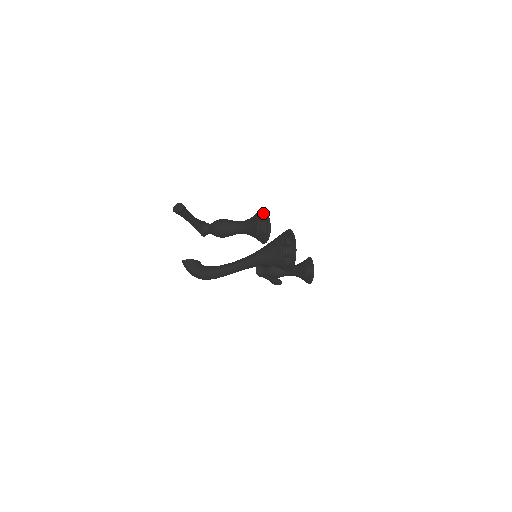
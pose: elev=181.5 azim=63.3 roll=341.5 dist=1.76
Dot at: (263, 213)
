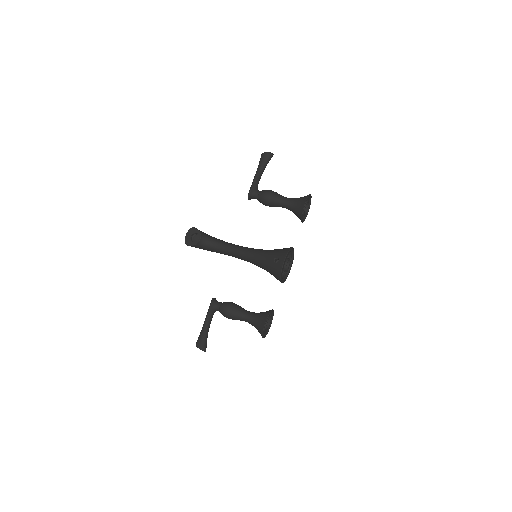
Dot at: (264, 324)
